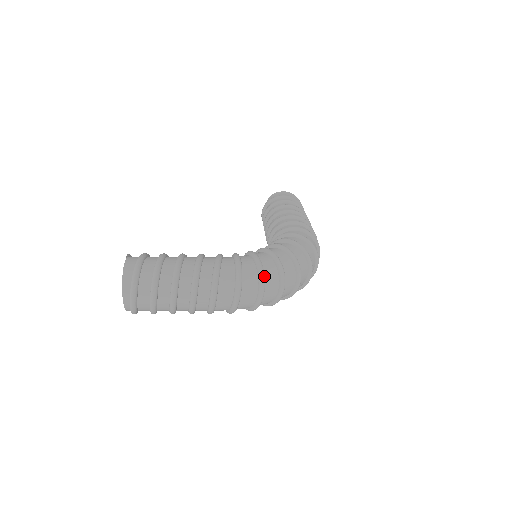
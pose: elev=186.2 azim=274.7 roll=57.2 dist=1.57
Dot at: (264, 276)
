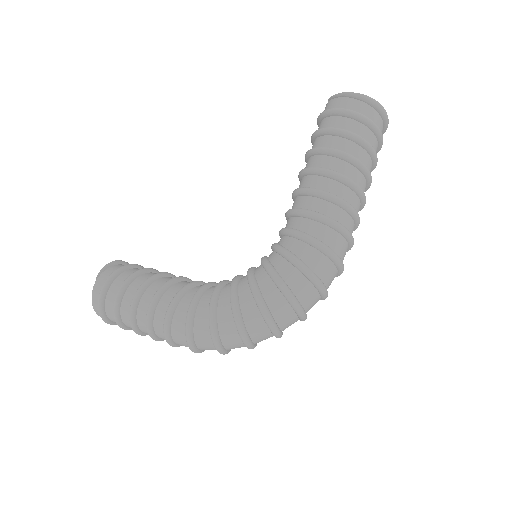
Dot at: (217, 341)
